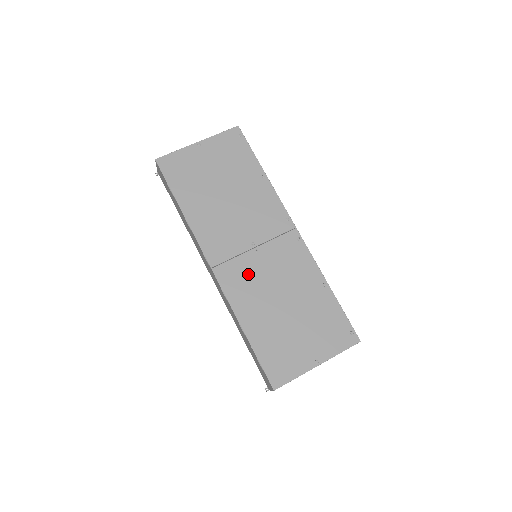
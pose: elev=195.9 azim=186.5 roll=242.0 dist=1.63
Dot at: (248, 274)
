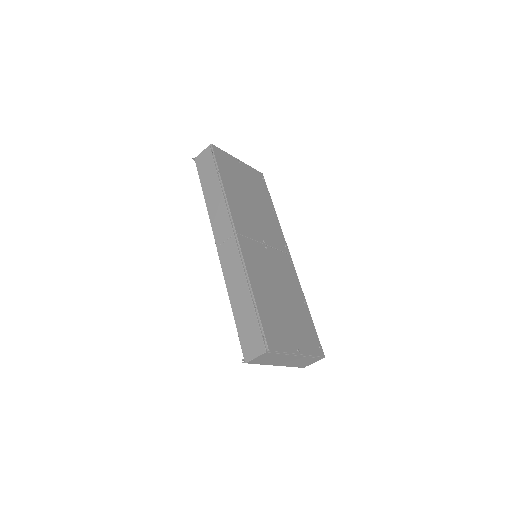
Dot at: (260, 257)
